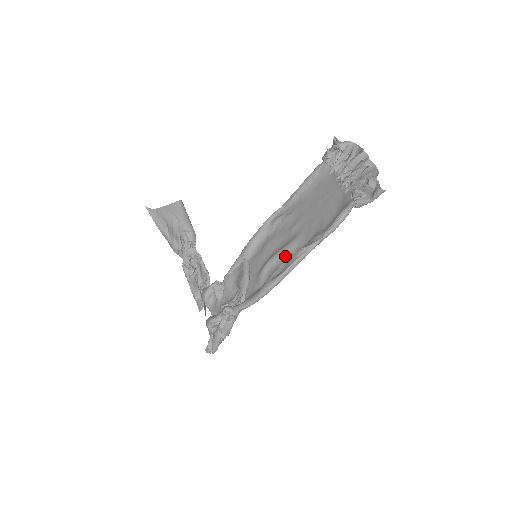
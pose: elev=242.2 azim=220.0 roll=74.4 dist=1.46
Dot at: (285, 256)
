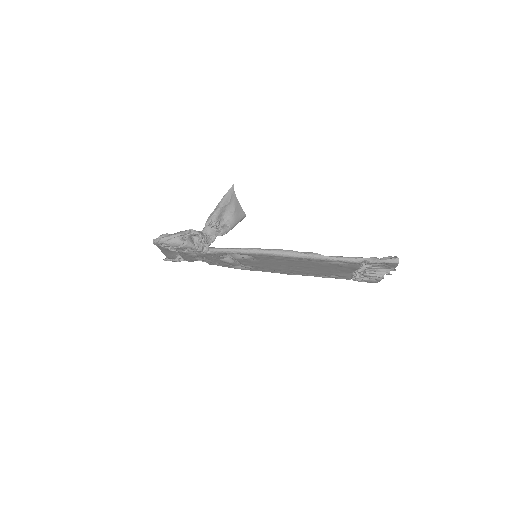
Dot at: (280, 261)
